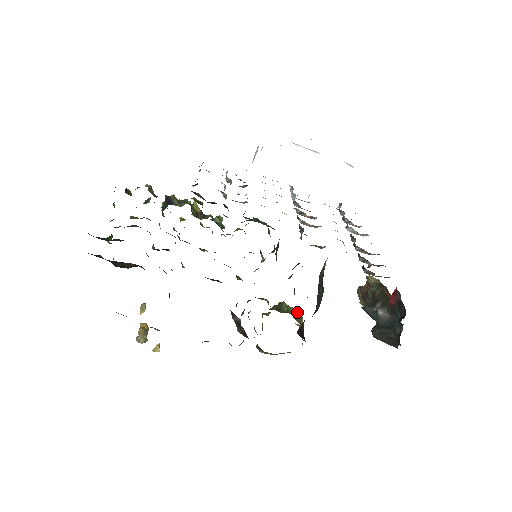
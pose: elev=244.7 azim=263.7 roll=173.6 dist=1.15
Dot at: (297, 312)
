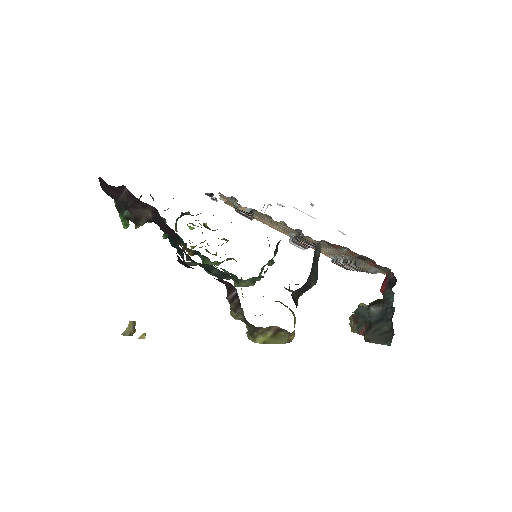
Dot at: (290, 309)
